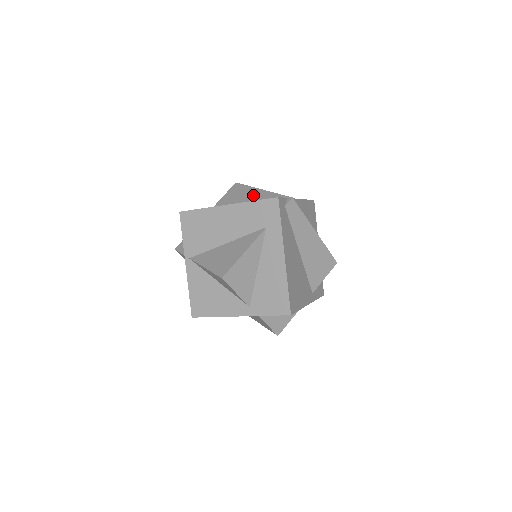
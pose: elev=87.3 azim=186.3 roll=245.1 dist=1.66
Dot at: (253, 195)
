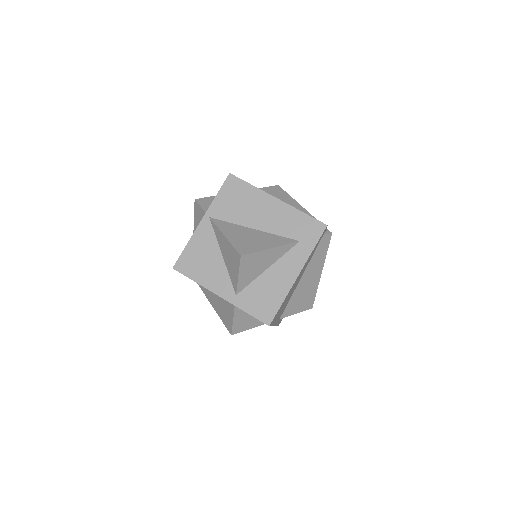
Dot at: (293, 206)
